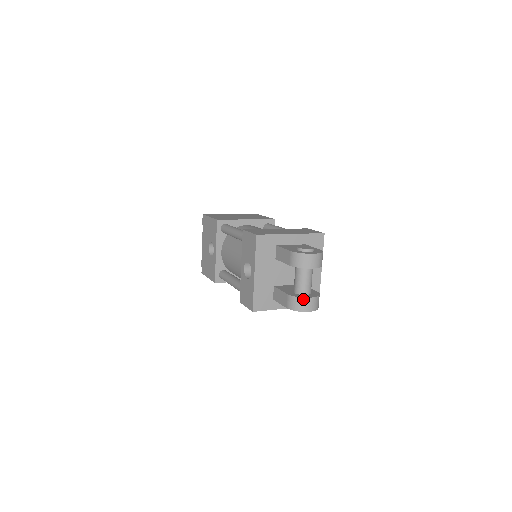
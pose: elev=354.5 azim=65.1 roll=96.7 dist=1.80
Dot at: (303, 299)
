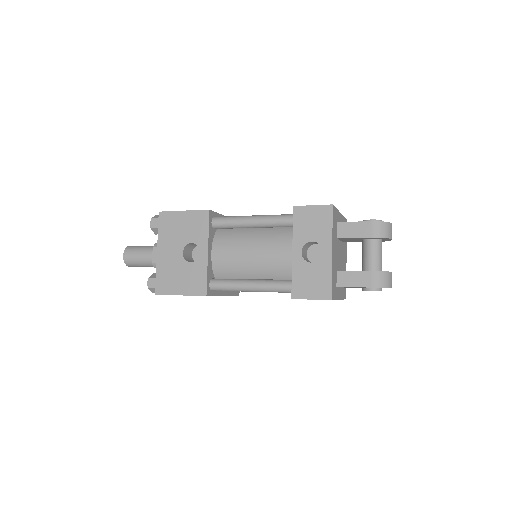
Dot at: (389, 273)
